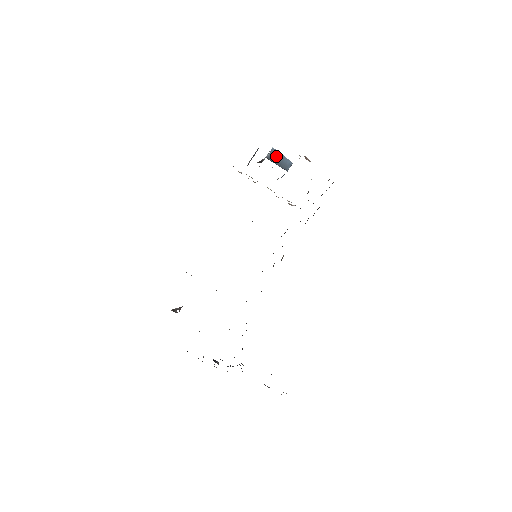
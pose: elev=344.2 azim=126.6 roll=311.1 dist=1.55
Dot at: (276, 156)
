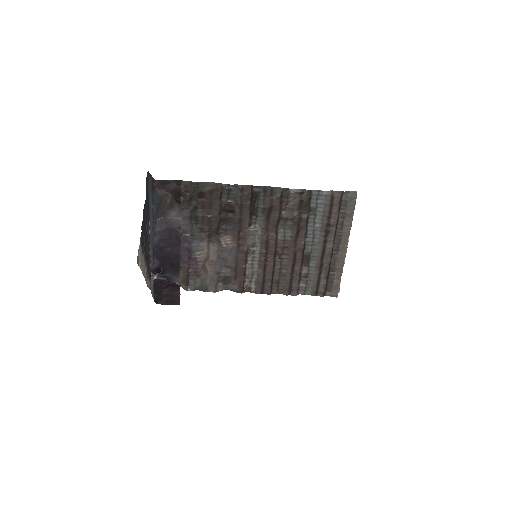
Dot at: occluded
